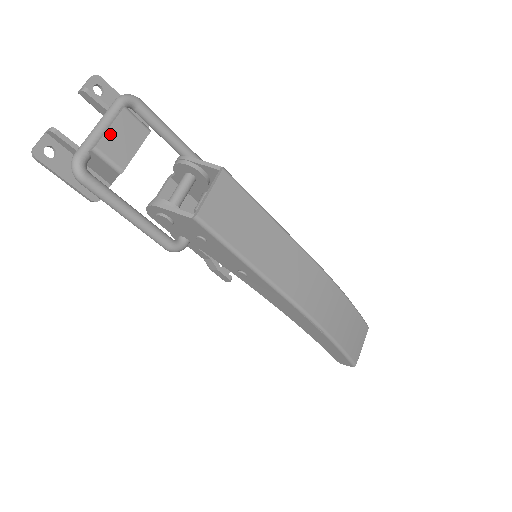
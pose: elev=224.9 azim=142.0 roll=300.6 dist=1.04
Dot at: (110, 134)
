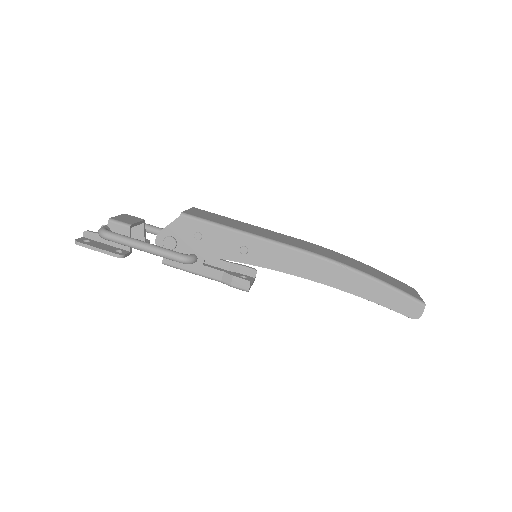
Dot at: (118, 217)
